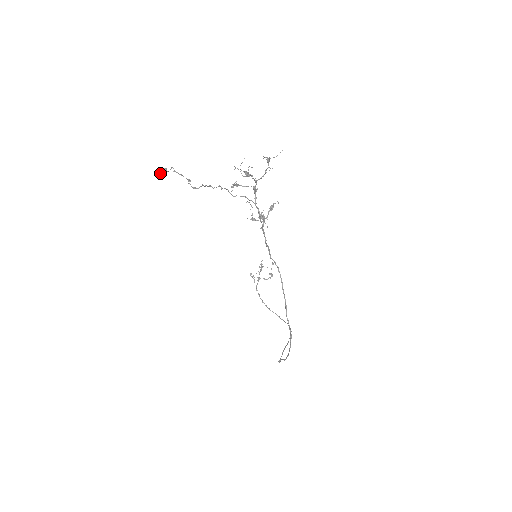
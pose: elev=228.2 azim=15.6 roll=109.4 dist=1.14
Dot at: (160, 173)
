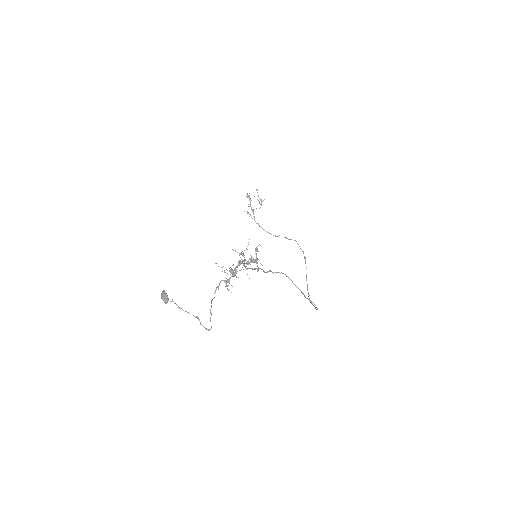
Dot at: (164, 302)
